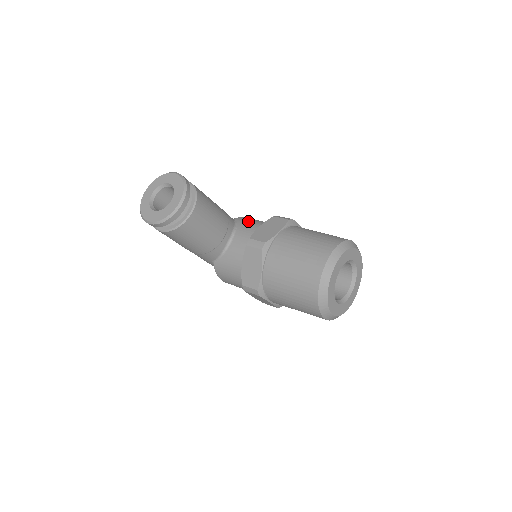
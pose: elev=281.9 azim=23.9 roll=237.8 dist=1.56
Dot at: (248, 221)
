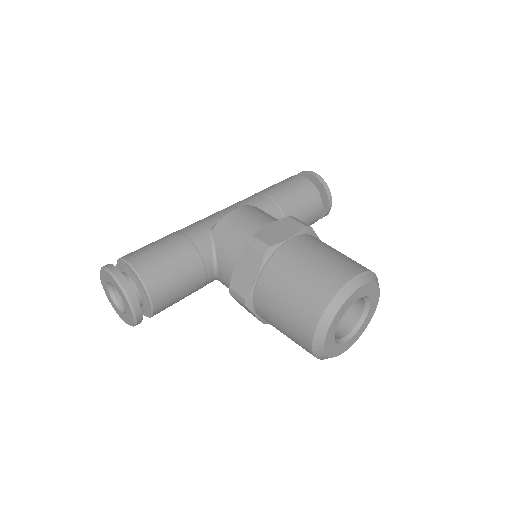
Dot at: (225, 239)
